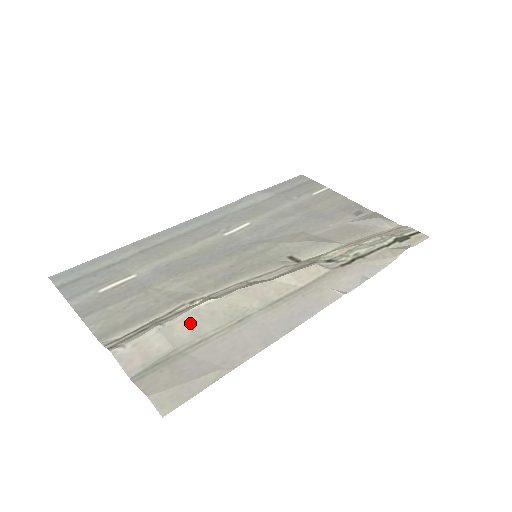
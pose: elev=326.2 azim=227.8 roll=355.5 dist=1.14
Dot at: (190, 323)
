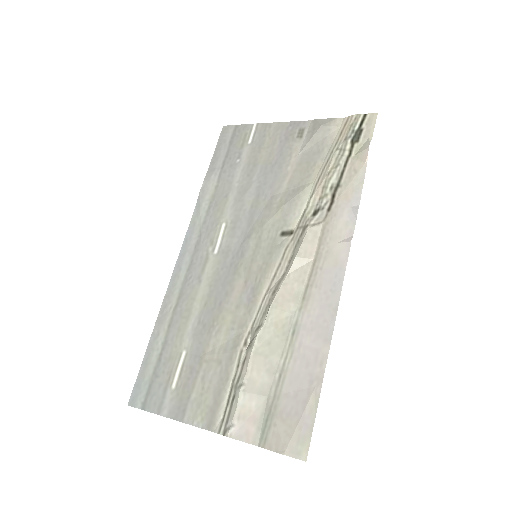
Dot at: (260, 366)
